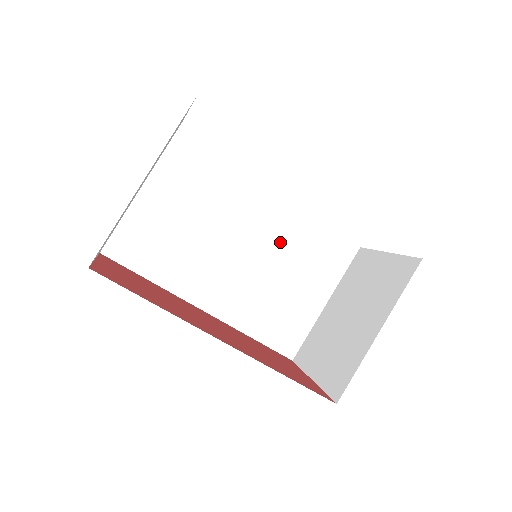
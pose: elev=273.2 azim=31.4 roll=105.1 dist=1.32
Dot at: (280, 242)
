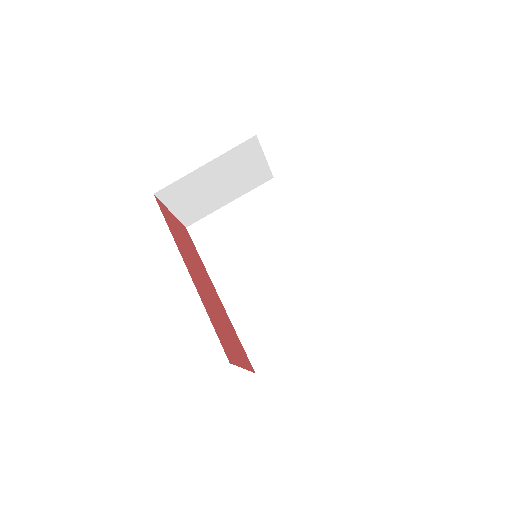
Dot at: (295, 278)
